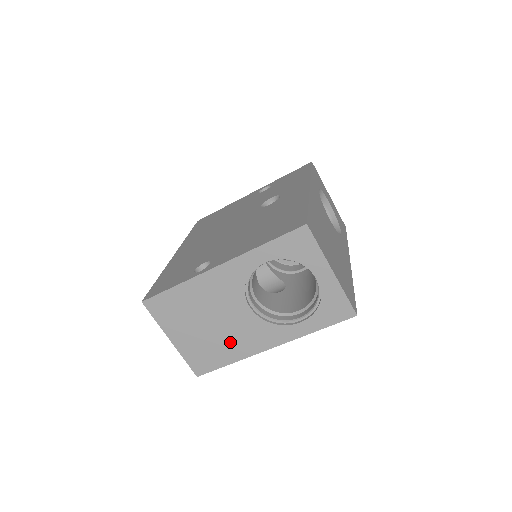
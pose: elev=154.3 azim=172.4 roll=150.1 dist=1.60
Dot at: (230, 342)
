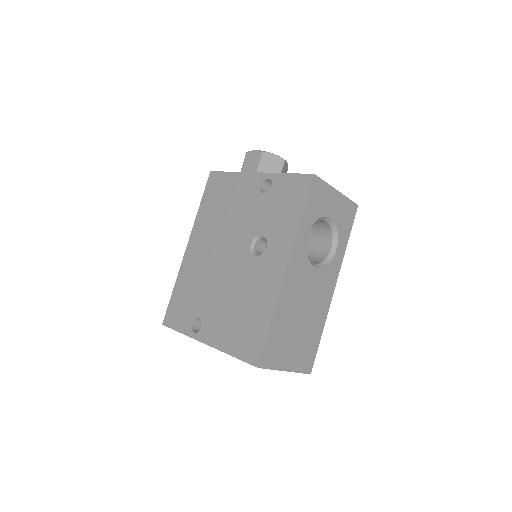
Dot at: occluded
